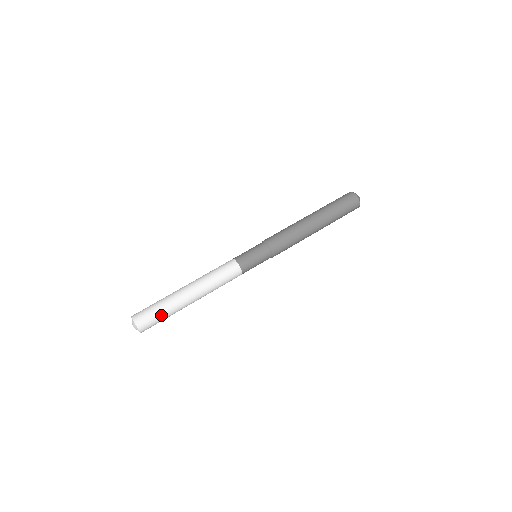
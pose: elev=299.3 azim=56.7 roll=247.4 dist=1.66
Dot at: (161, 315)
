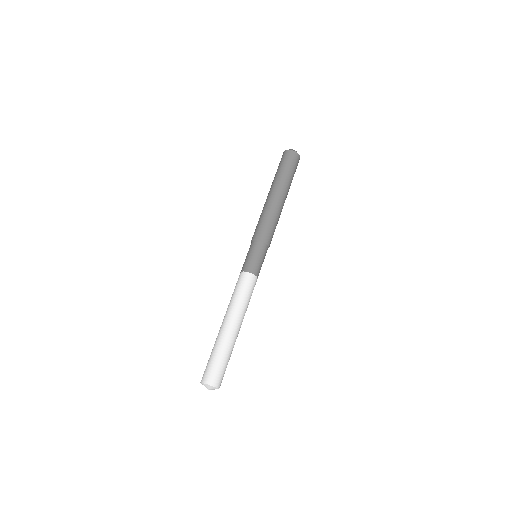
Dot at: (224, 362)
